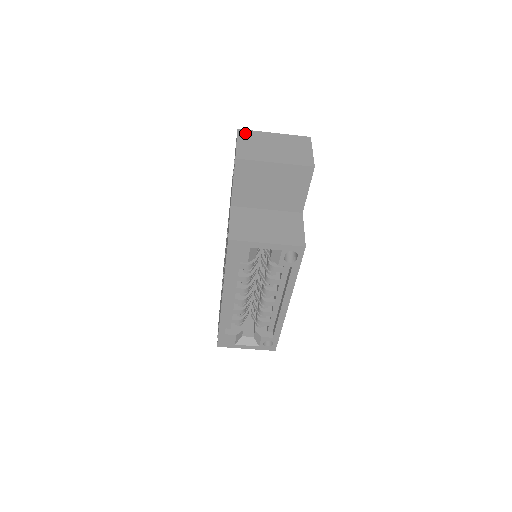
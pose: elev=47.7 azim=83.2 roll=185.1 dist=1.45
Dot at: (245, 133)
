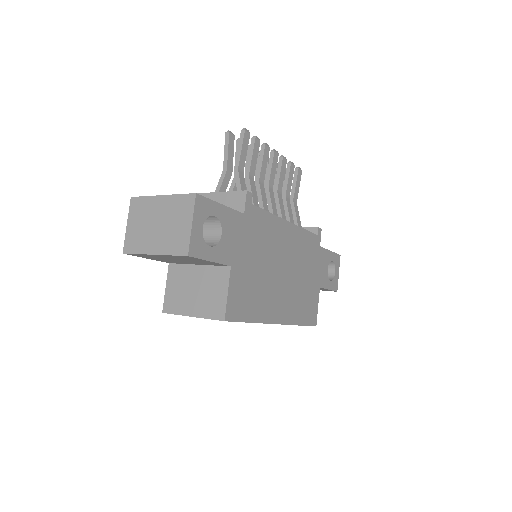
Dot at: (136, 204)
